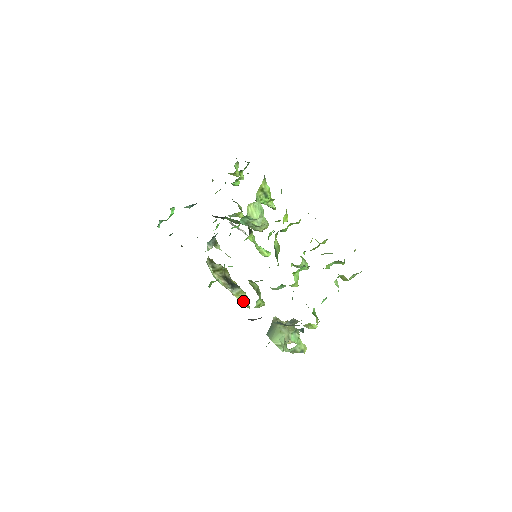
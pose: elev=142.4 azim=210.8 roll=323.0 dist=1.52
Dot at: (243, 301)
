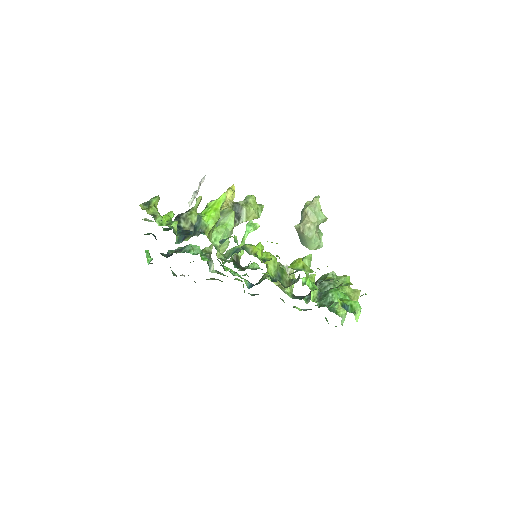
Dot at: (256, 217)
